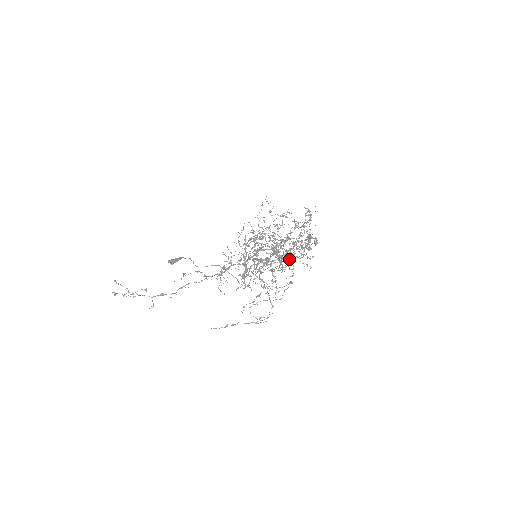
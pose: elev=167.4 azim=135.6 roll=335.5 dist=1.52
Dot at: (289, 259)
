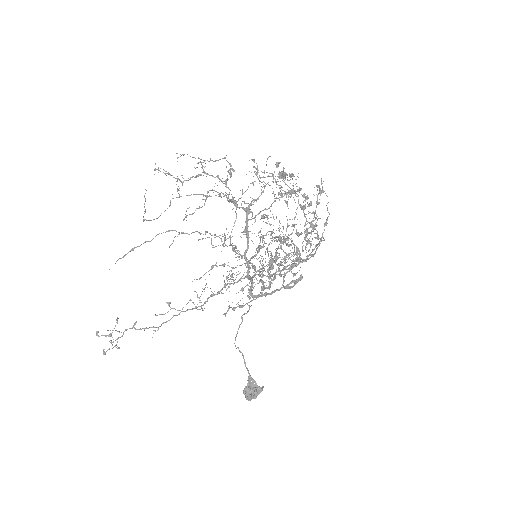
Dot at: (225, 180)
